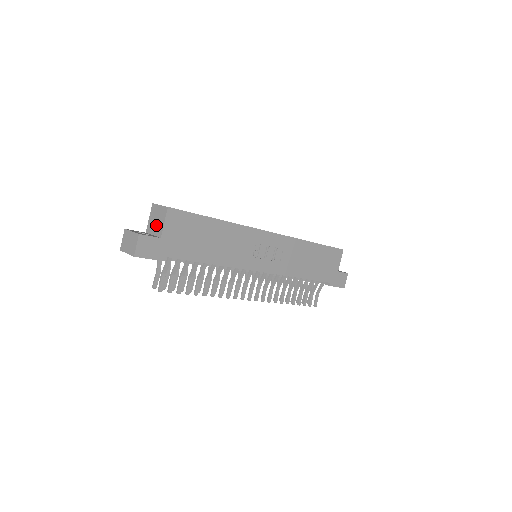
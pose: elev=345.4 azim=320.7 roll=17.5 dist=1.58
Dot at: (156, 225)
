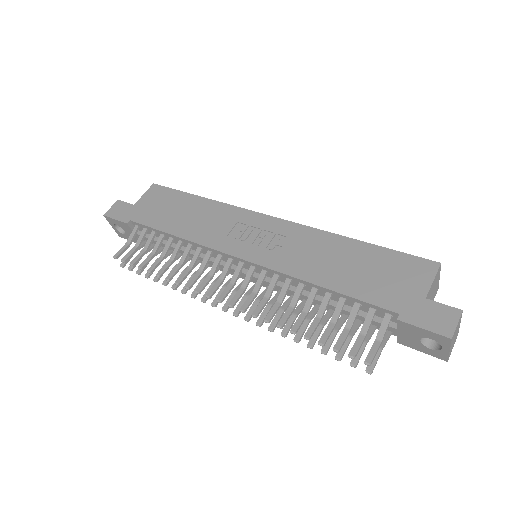
Dot at: occluded
